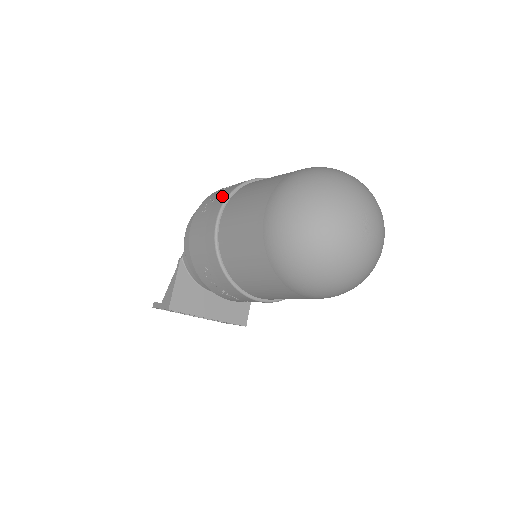
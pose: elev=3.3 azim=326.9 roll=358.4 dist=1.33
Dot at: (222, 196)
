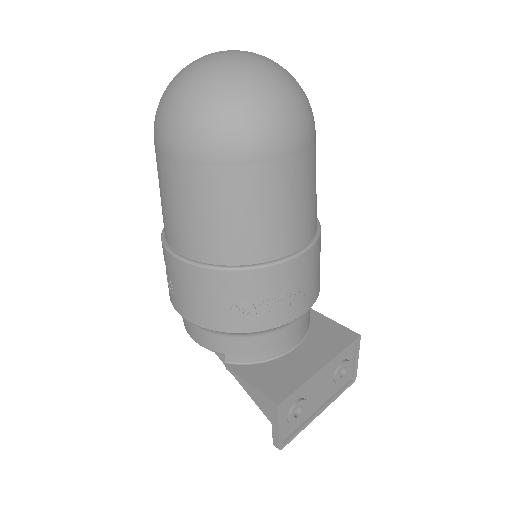
Dot at: occluded
